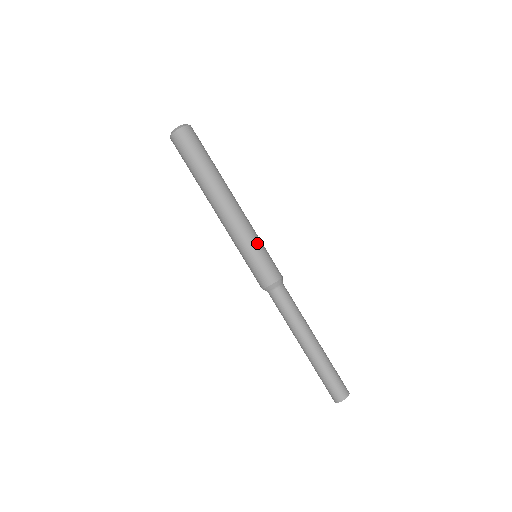
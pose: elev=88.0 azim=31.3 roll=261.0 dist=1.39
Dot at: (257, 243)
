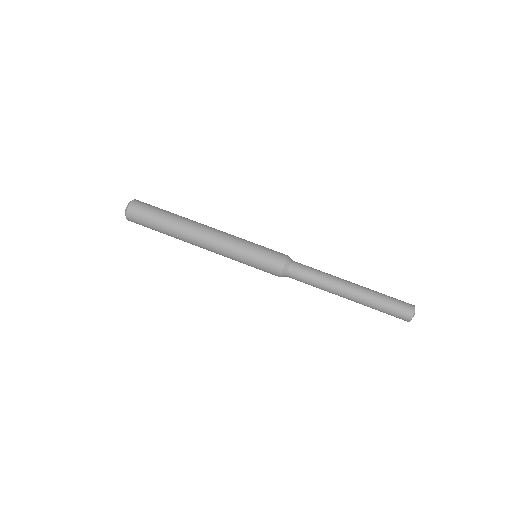
Dot at: (245, 252)
